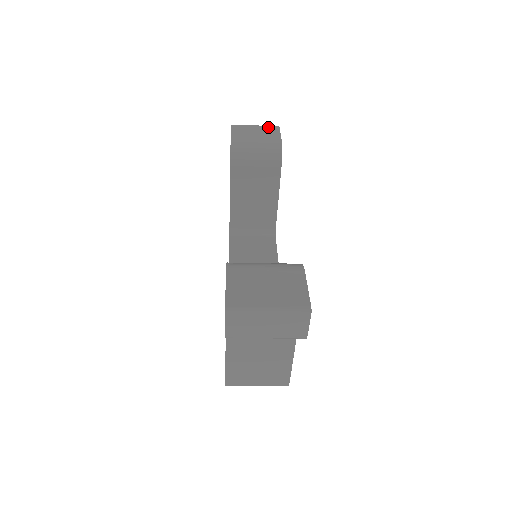
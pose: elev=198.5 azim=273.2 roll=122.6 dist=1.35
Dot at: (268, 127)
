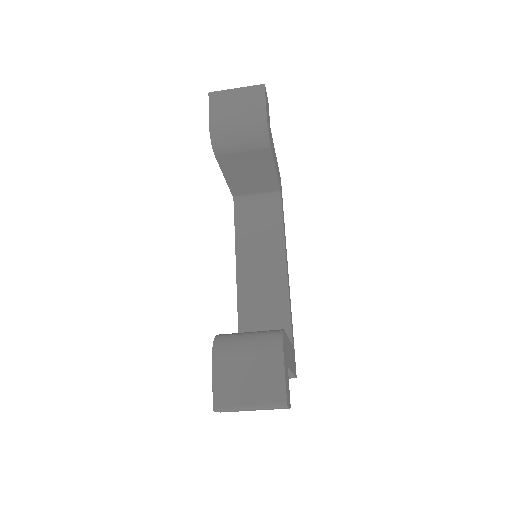
Dot at: (251, 90)
